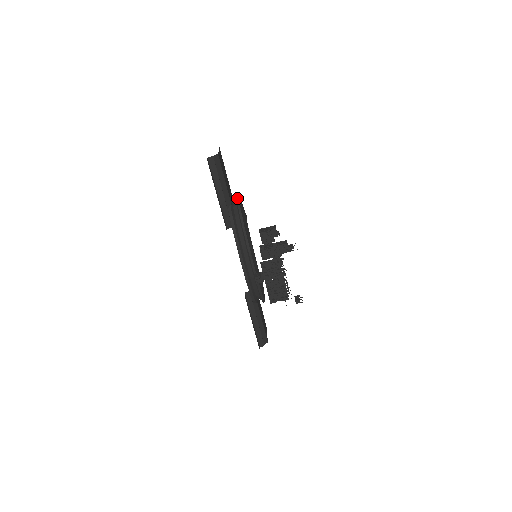
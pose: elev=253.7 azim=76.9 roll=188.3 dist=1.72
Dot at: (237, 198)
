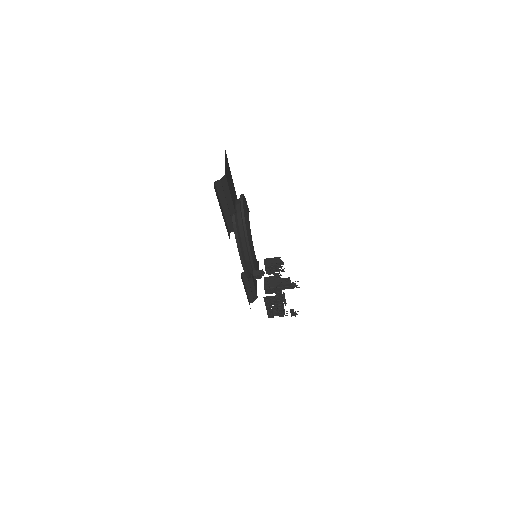
Dot at: (241, 206)
